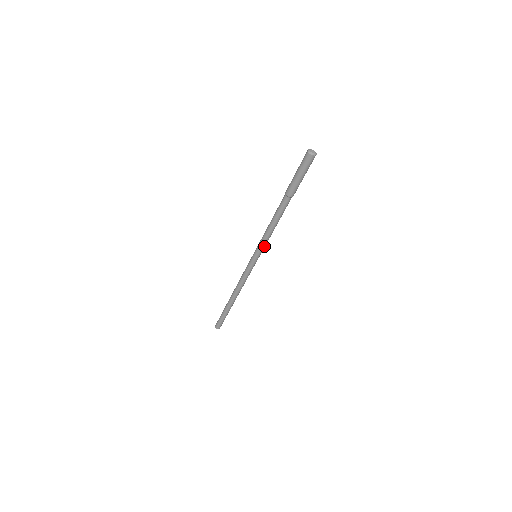
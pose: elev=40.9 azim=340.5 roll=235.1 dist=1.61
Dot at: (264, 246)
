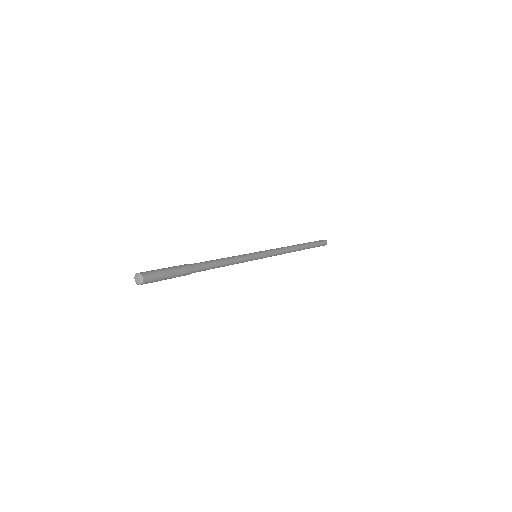
Dot at: (245, 261)
